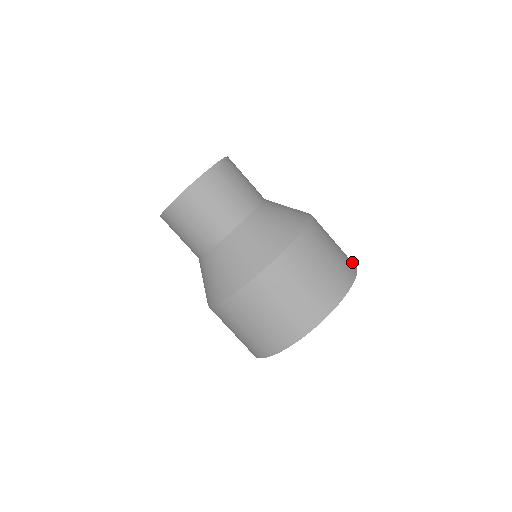
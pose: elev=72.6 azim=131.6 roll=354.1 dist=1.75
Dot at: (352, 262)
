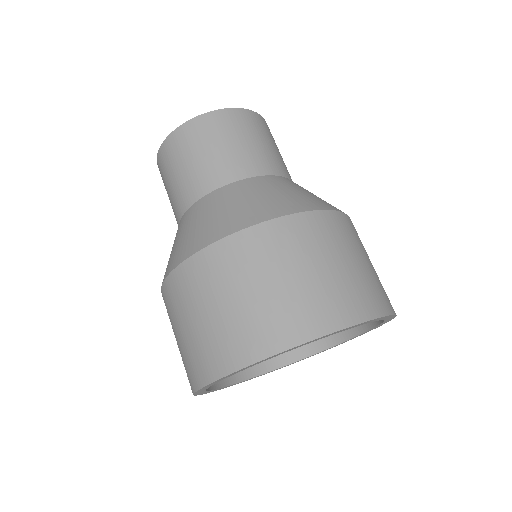
Dot at: (382, 305)
